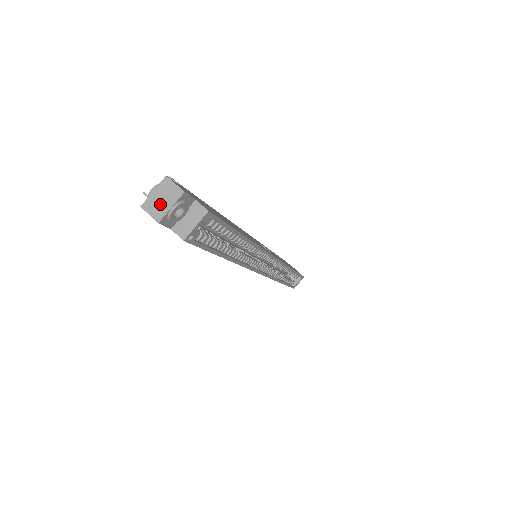
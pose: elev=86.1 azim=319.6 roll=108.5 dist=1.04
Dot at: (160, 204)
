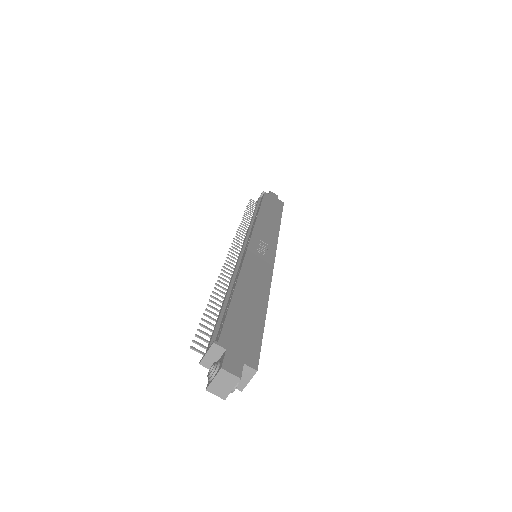
Dot at: (222, 388)
